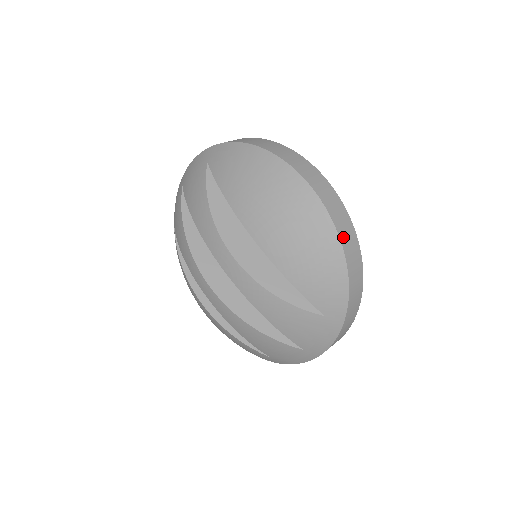
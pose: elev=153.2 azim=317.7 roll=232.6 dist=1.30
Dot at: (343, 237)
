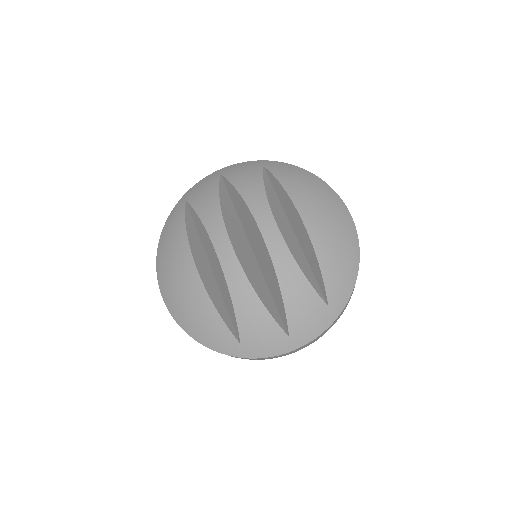
Dot at: (359, 254)
